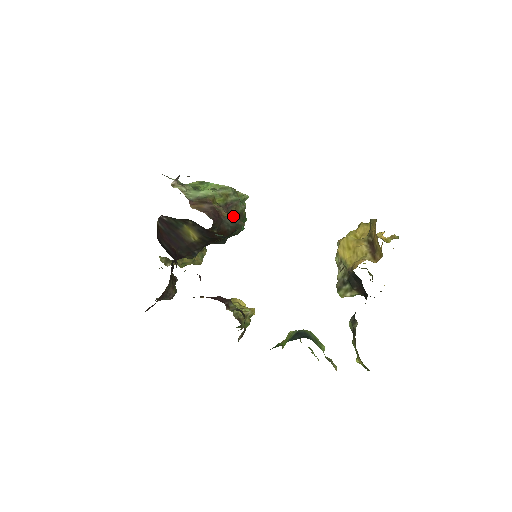
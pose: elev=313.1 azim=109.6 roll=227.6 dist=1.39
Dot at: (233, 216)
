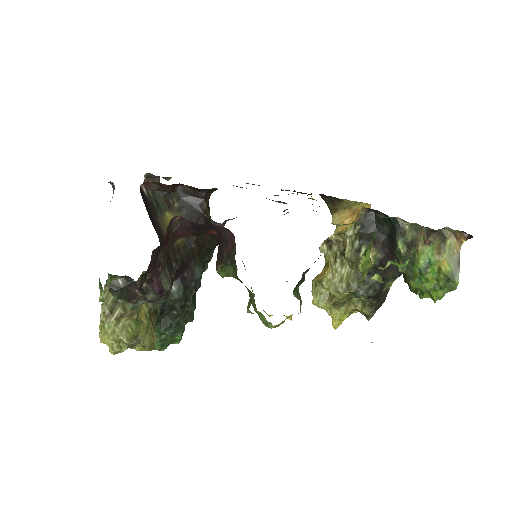
Dot at: occluded
